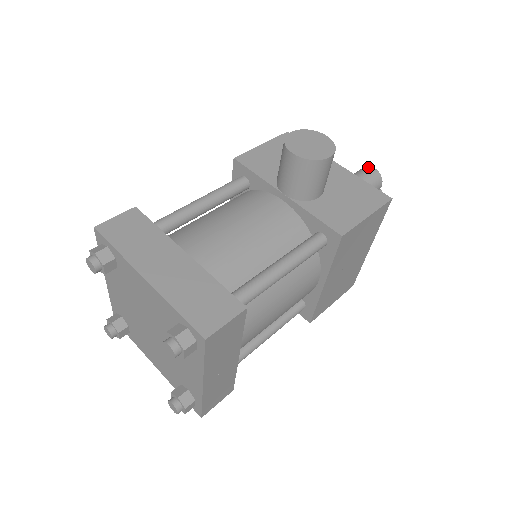
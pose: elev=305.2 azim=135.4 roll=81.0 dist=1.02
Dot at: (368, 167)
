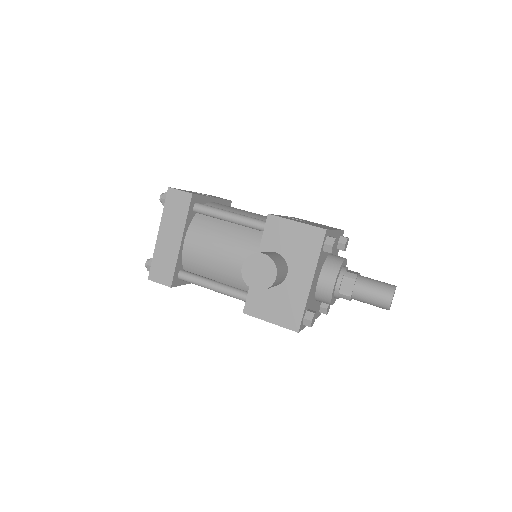
Dot at: (391, 294)
